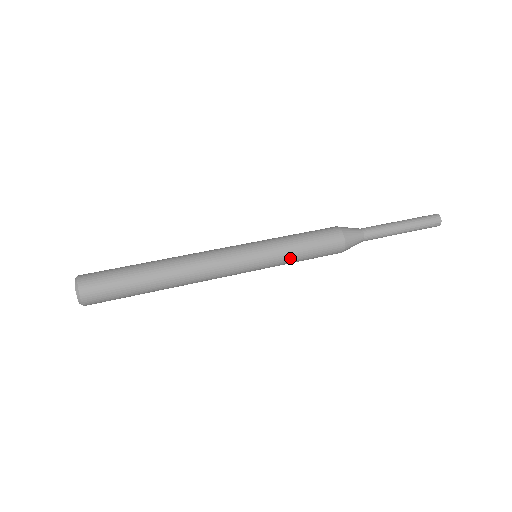
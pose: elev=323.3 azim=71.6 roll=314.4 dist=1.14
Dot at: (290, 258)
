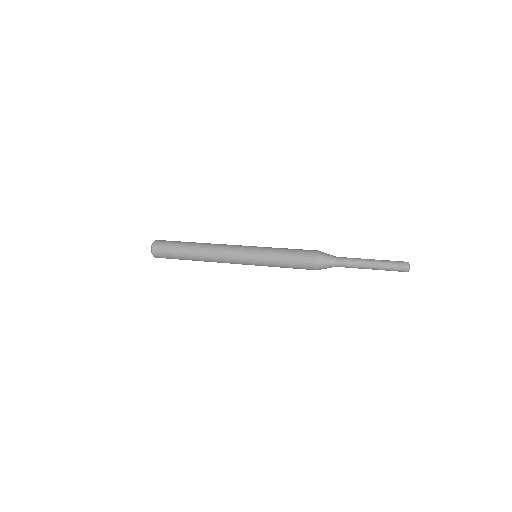
Dot at: (275, 252)
